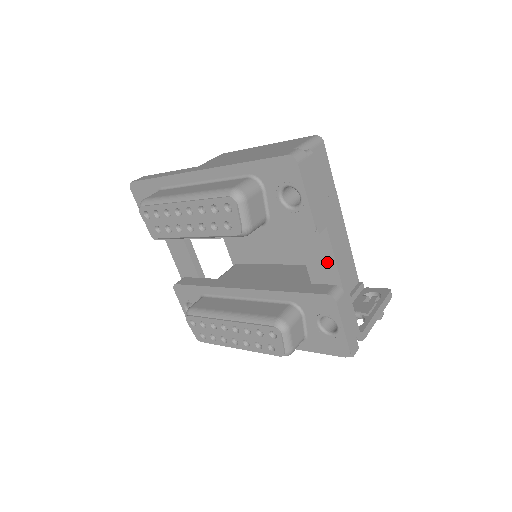
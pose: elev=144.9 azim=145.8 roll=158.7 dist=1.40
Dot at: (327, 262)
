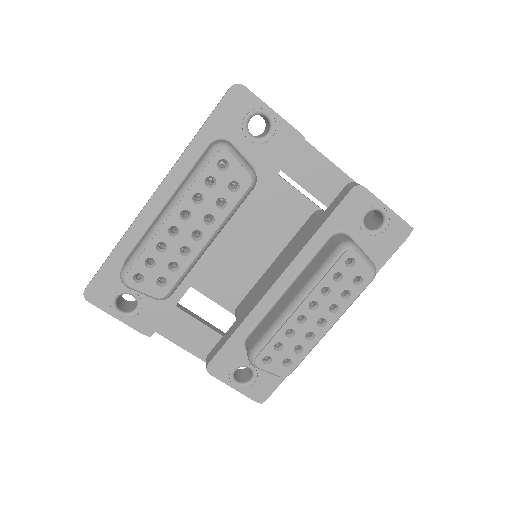
Dot at: (325, 170)
